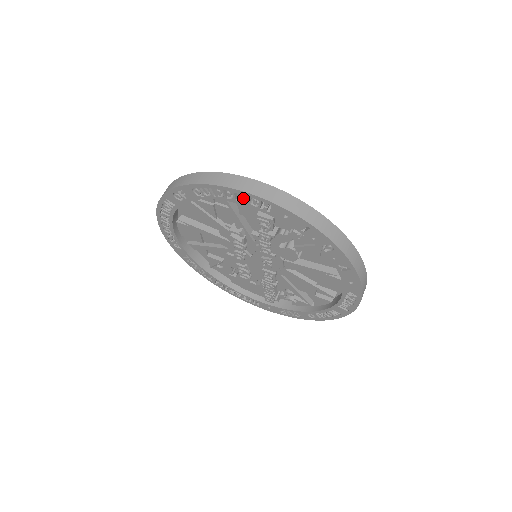
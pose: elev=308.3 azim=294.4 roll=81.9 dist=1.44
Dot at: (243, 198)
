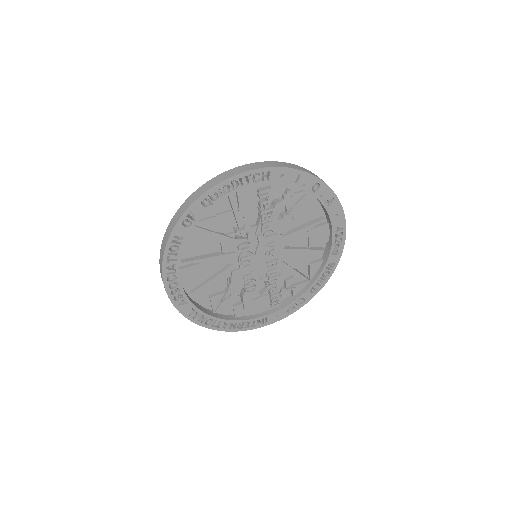
Dot at: (245, 182)
